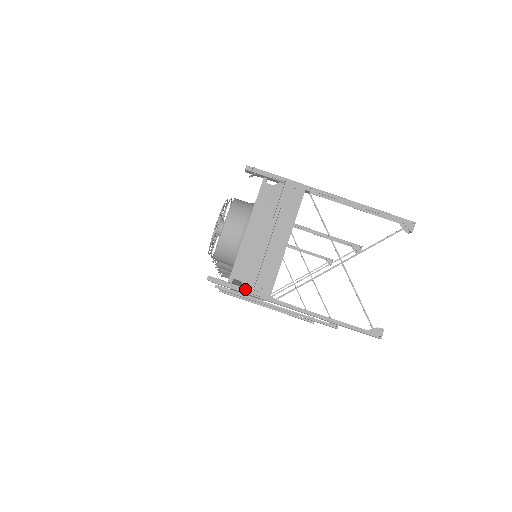
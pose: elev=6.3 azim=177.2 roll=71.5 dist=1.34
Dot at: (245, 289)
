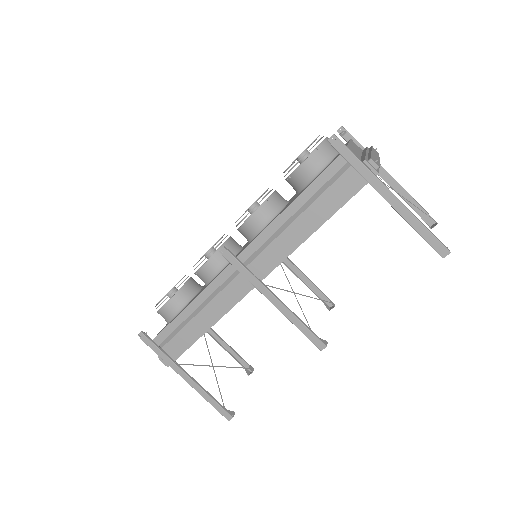
Dot at: occluded
